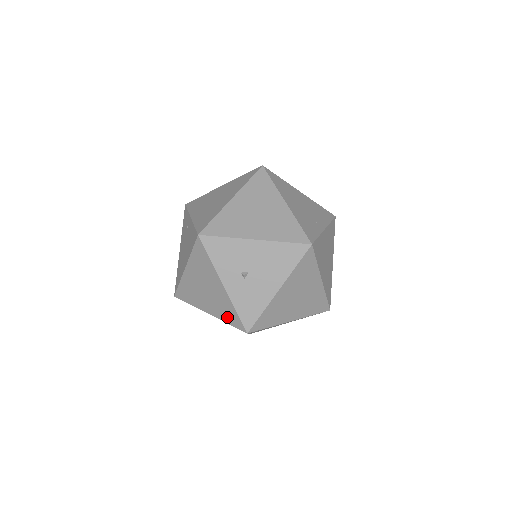
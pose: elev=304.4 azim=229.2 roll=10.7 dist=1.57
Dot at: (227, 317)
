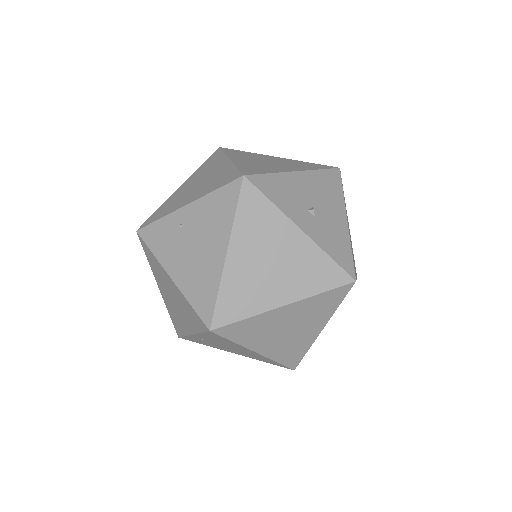
Dot at: (318, 282)
